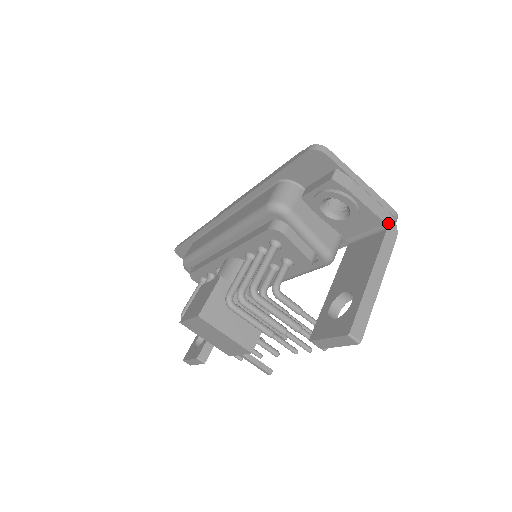
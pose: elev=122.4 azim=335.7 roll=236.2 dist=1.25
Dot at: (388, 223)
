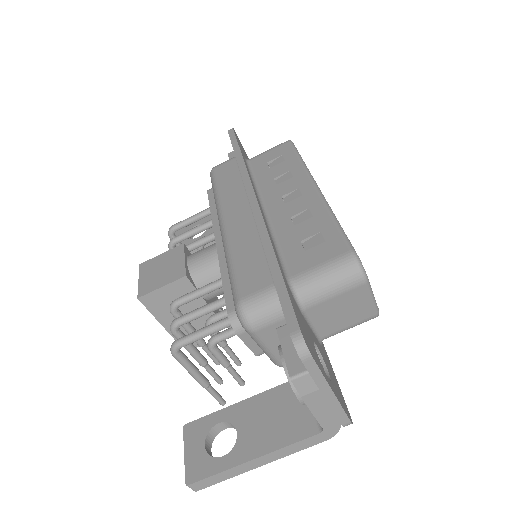
Dot at: (328, 429)
